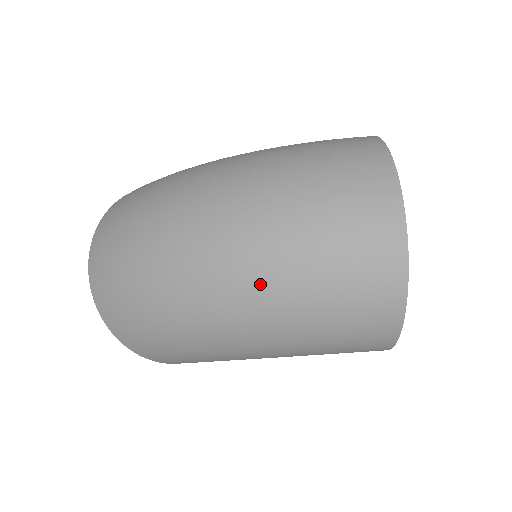
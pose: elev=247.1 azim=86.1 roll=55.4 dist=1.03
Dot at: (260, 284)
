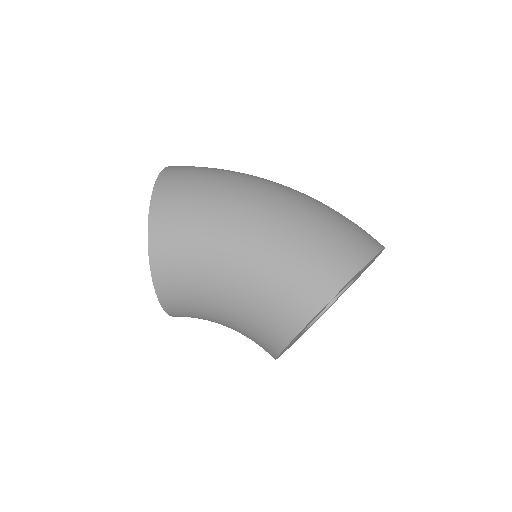
Dot at: (309, 197)
